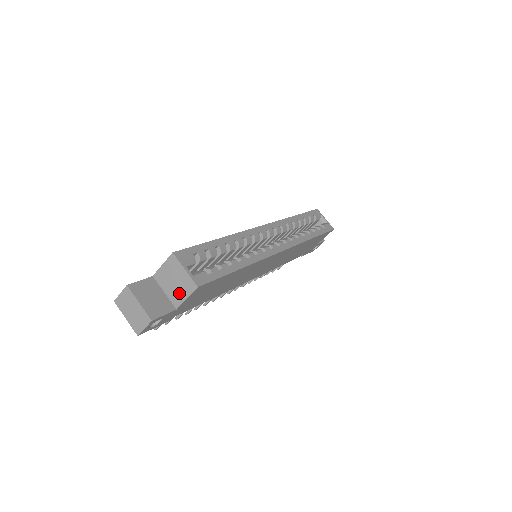
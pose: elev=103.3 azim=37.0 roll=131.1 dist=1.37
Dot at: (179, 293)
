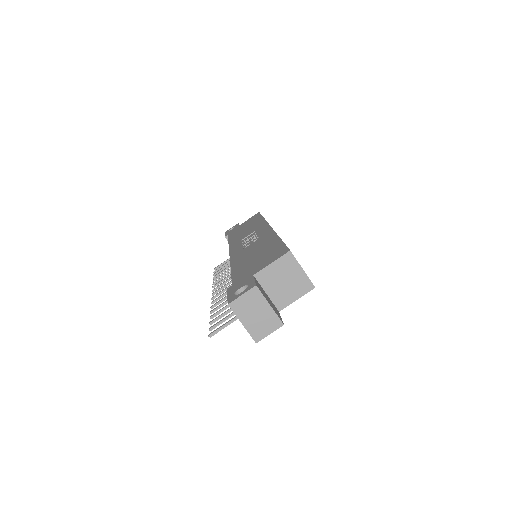
Dot at: (288, 294)
